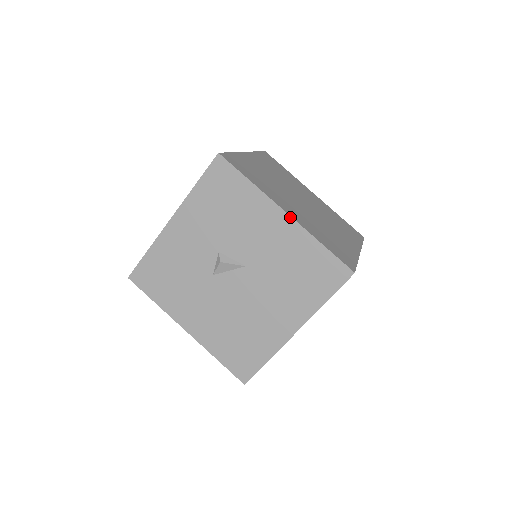
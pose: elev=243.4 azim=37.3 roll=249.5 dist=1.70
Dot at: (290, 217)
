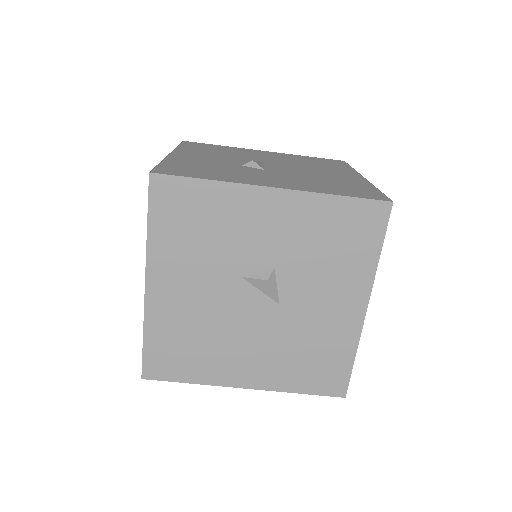
Dot at: (365, 315)
